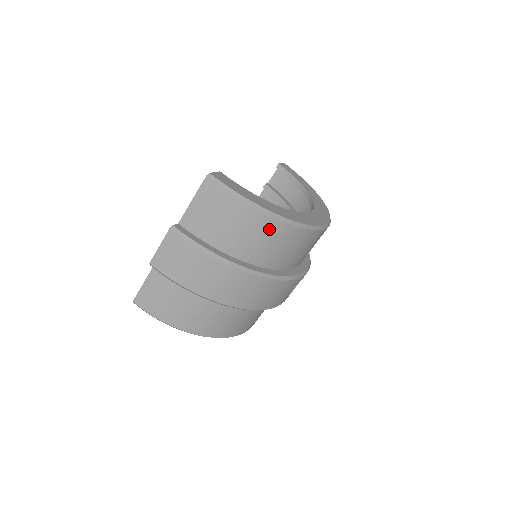
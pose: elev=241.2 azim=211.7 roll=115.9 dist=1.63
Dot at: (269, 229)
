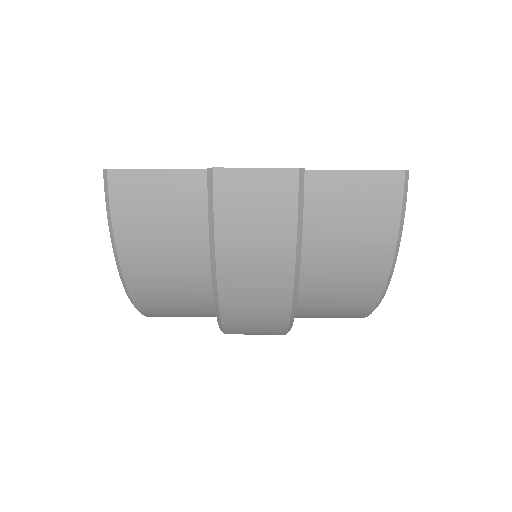
Dot at: (365, 288)
